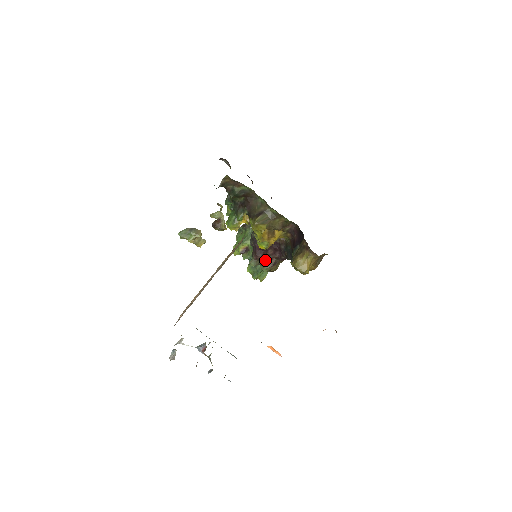
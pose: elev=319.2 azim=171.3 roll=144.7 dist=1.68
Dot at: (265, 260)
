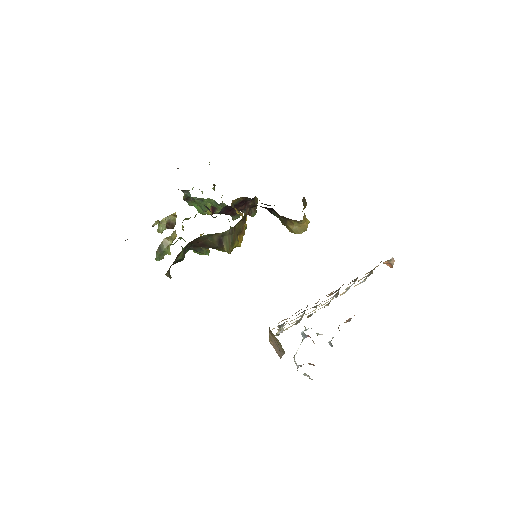
Dot at: occluded
